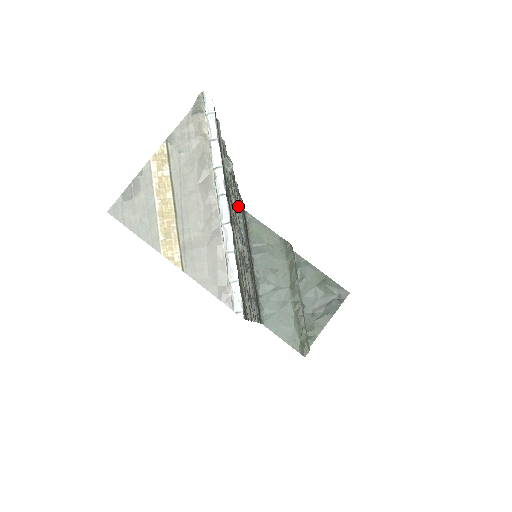
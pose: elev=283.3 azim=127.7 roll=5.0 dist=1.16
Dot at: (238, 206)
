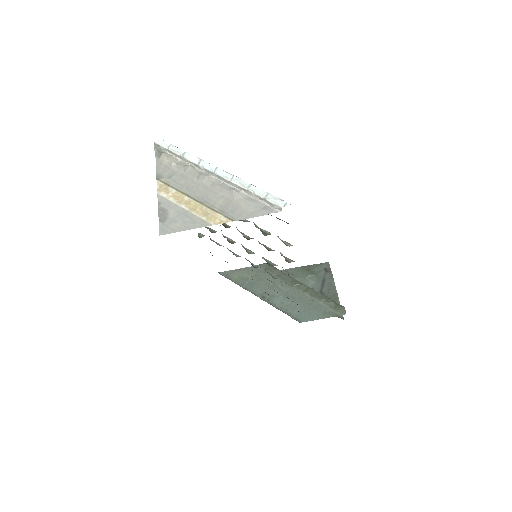
Dot at: occluded
